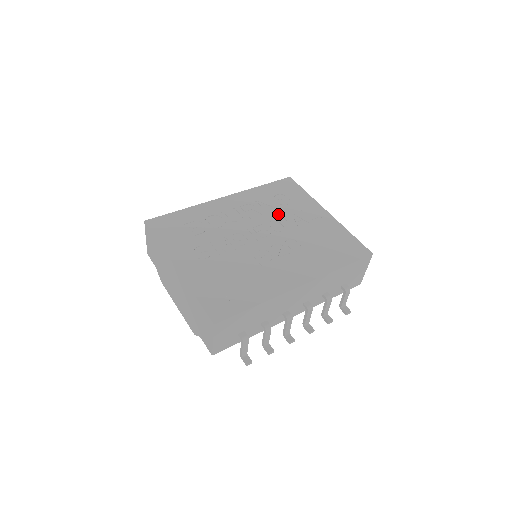
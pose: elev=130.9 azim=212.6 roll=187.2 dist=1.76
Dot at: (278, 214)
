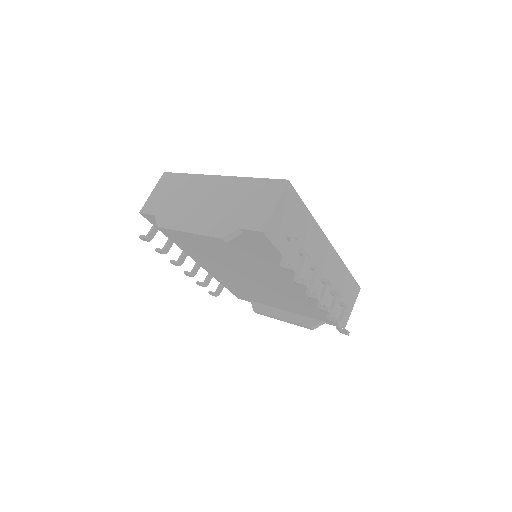
Dot at: occluded
